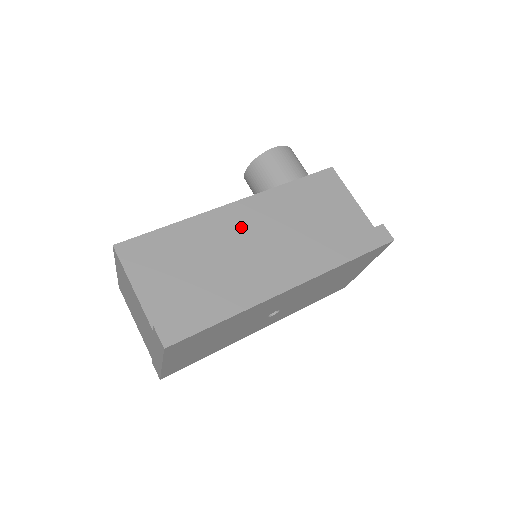
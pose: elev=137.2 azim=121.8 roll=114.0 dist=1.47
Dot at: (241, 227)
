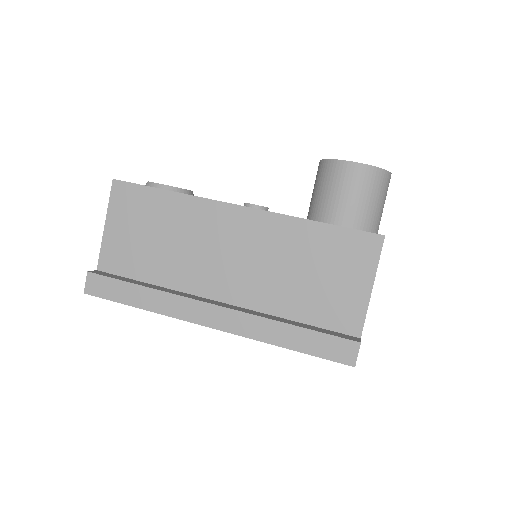
Dot at: (225, 235)
